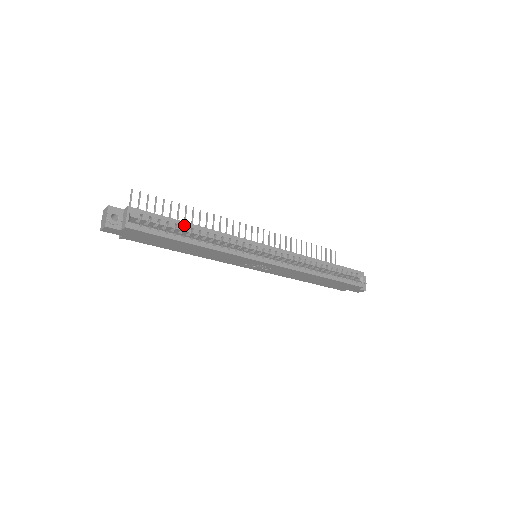
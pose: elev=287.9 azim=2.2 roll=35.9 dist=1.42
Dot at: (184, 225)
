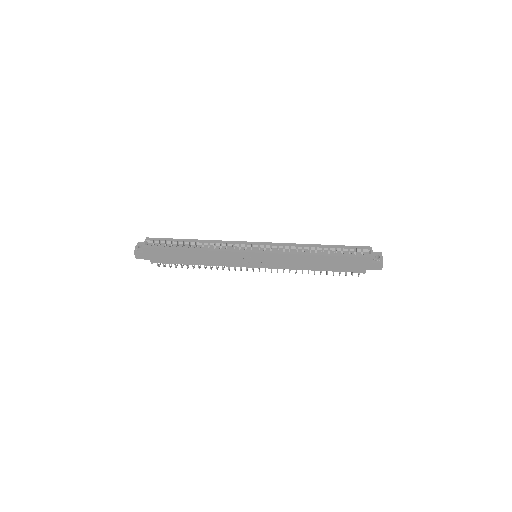
Dot at: (184, 241)
